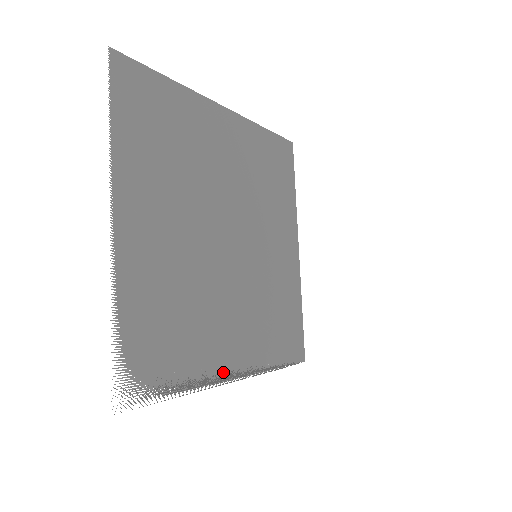
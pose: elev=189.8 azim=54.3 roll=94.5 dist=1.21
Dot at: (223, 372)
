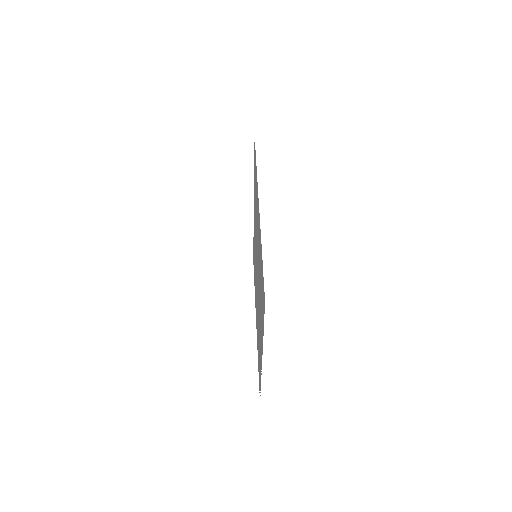
Dot at: occluded
